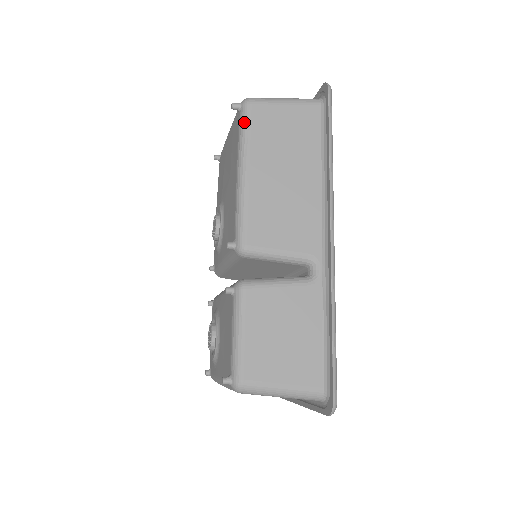
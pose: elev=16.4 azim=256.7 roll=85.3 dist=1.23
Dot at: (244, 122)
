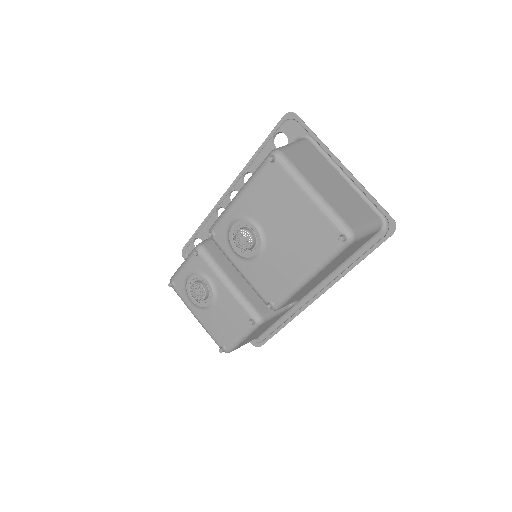
Dot at: (338, 253)
